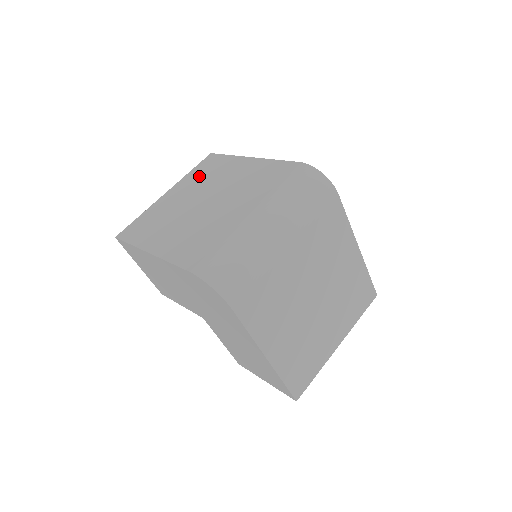
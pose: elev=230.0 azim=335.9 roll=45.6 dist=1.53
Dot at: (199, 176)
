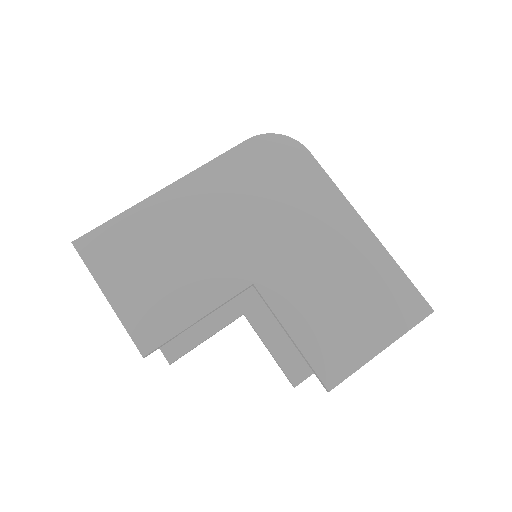
Dot at: occluded
